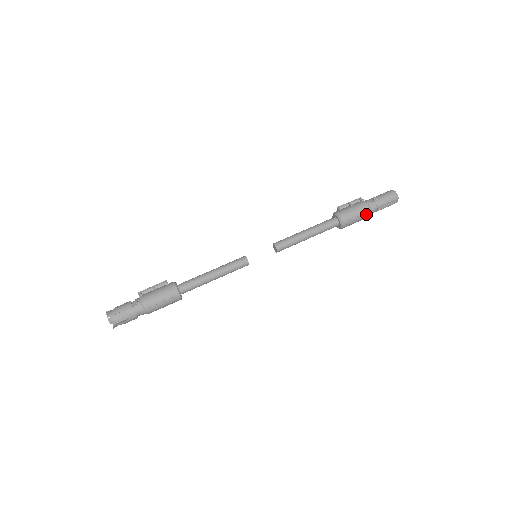
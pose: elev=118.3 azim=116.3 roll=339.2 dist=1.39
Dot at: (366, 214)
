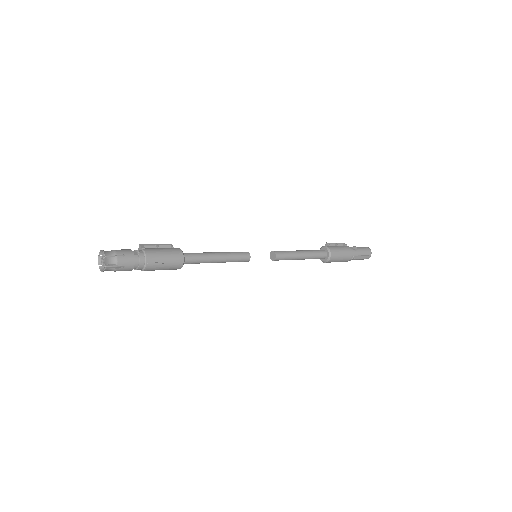
Dot at: (348, 257)
